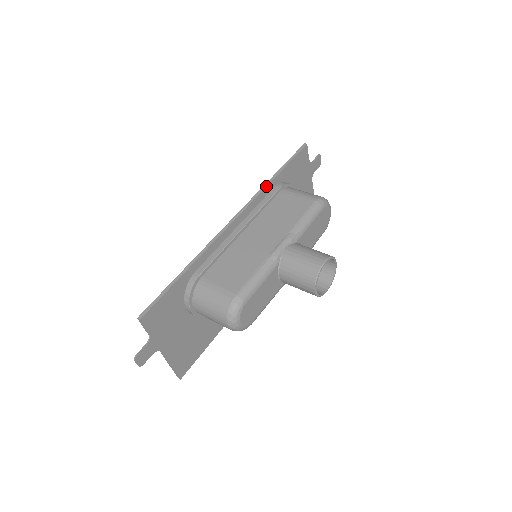
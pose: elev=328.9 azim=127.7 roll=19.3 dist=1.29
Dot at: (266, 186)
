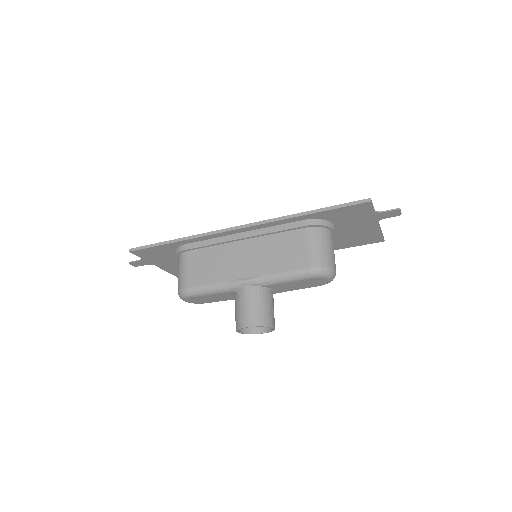
Dot at: (288, 218)
